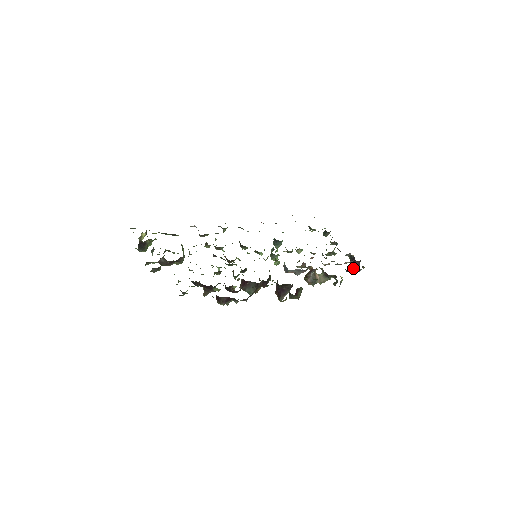
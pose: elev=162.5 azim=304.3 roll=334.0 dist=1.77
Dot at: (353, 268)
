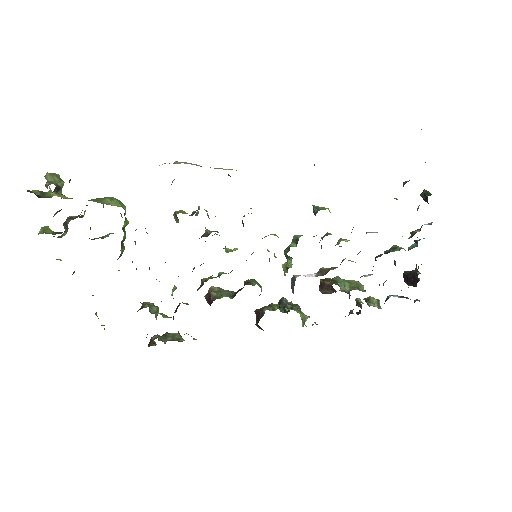
Dot at: (407, 281)
